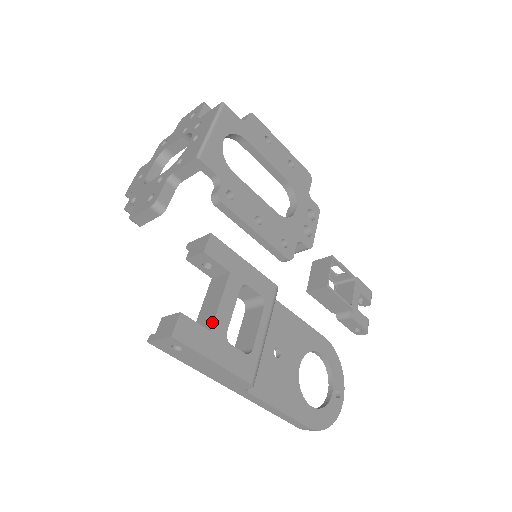
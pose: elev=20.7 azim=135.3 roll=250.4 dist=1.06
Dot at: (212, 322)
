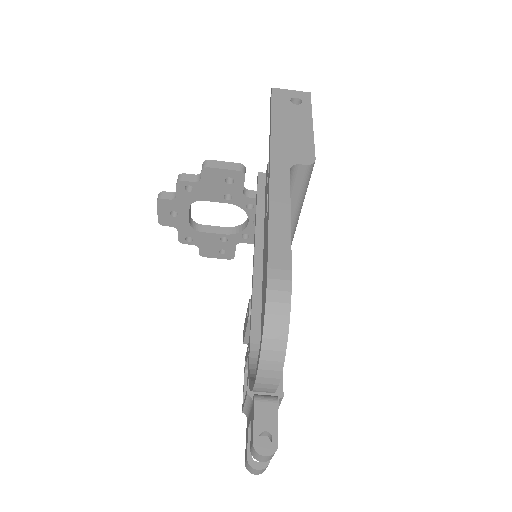
Dot at: occluded
